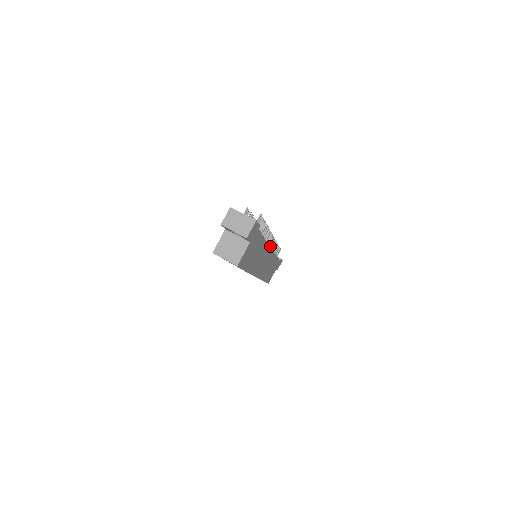
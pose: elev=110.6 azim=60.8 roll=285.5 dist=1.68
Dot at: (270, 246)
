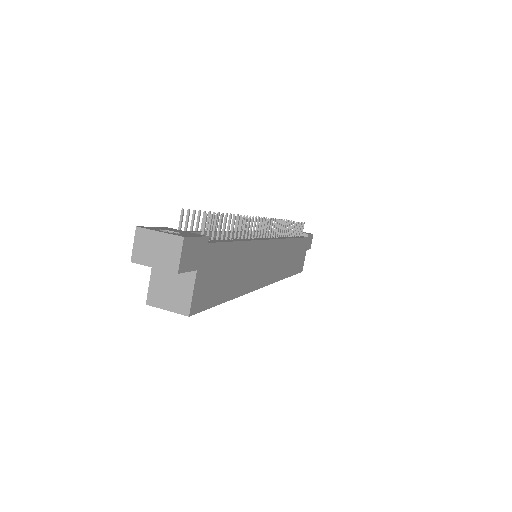
Dot at: (274, 233)
